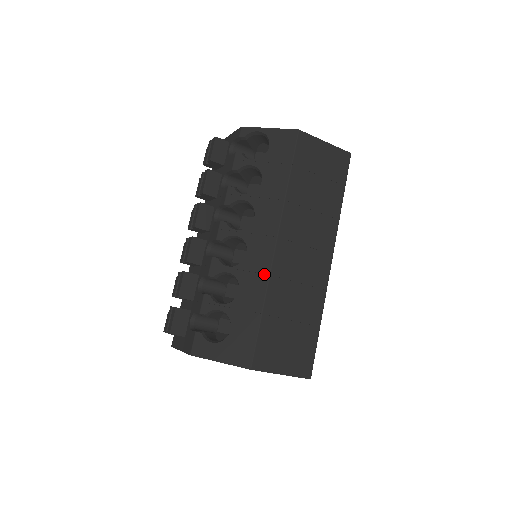
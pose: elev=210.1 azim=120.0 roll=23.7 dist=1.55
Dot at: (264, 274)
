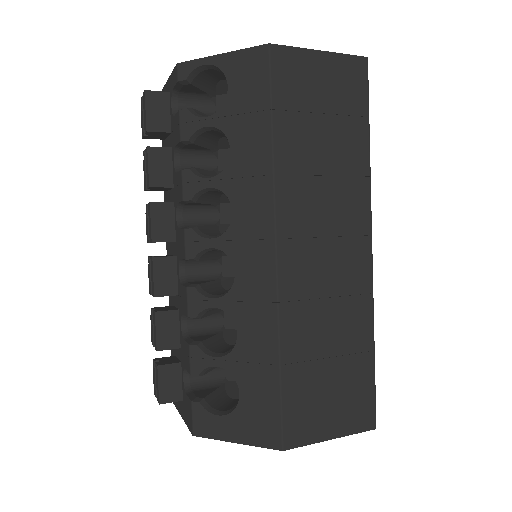
Dot at: (269, 303)
